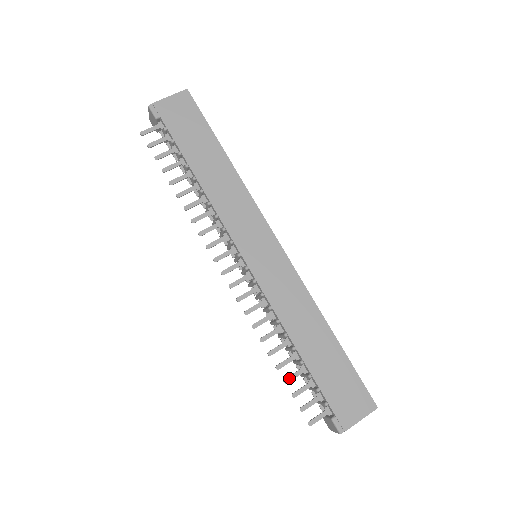
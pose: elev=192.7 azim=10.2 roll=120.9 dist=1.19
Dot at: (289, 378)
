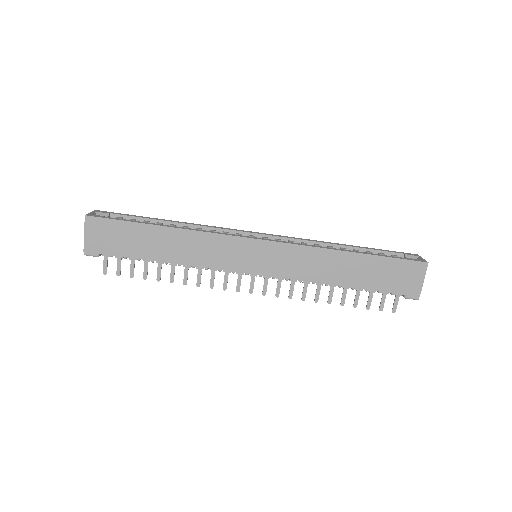
Dot at: (355, 303)
